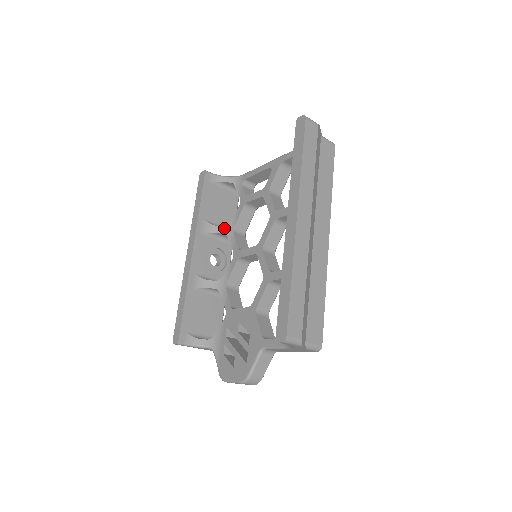
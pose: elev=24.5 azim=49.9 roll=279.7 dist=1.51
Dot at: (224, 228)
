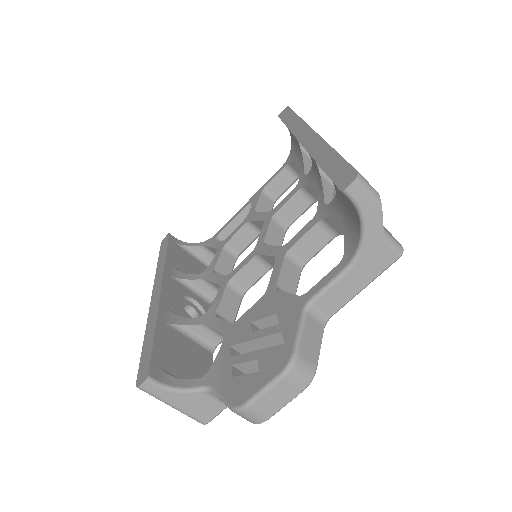
Dot at: (200, 275)
